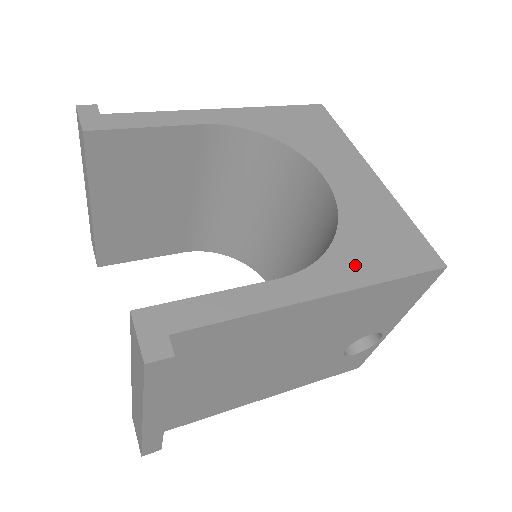
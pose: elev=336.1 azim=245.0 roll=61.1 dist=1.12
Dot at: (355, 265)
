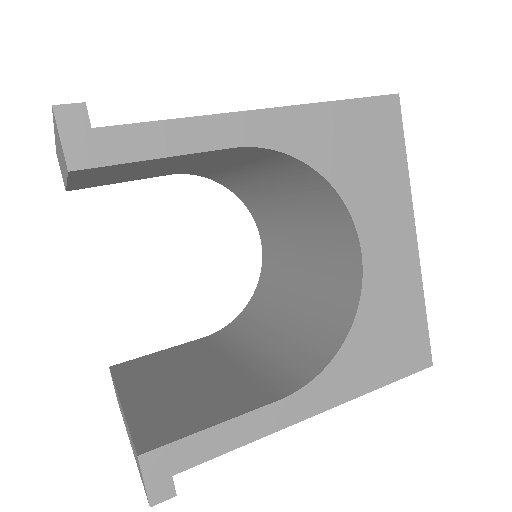
Dot at: (354, 374)
